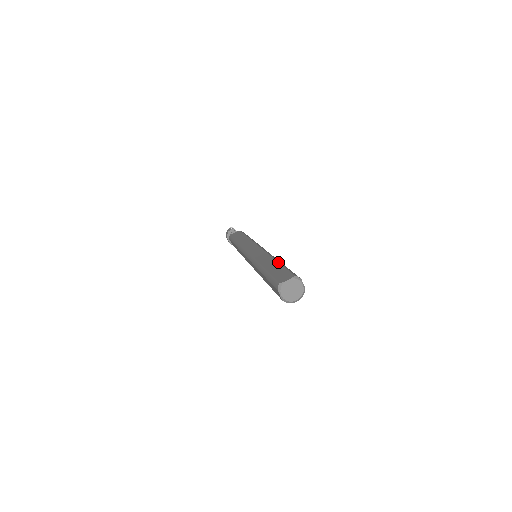
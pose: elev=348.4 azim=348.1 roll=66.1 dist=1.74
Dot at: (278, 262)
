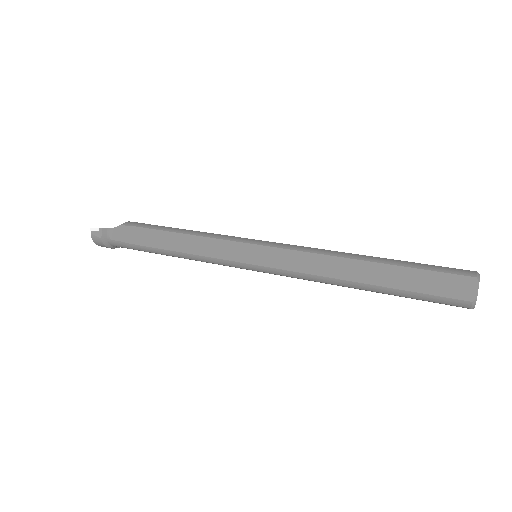
Dot at: (383, 264)
